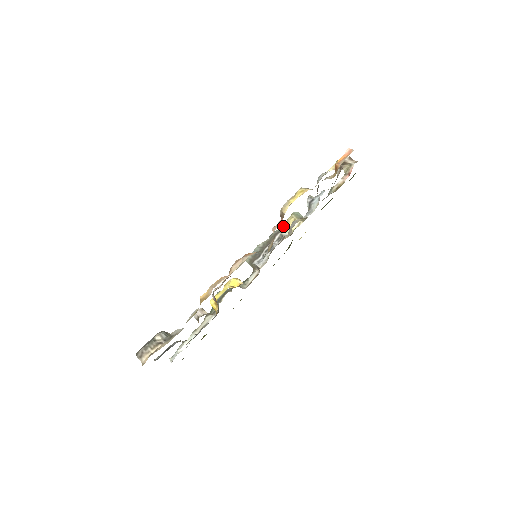
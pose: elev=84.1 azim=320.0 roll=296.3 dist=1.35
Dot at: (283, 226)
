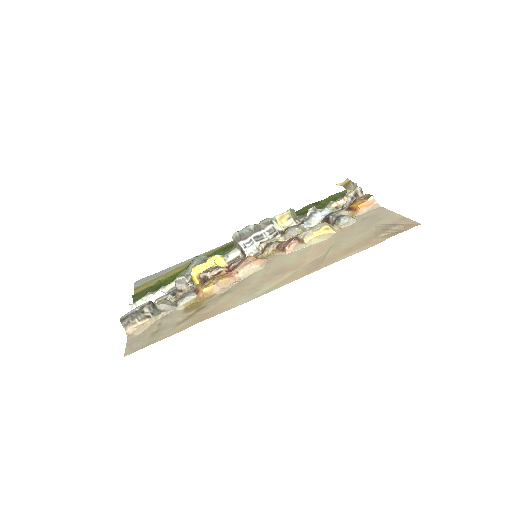
Dot at: (277, 217)
